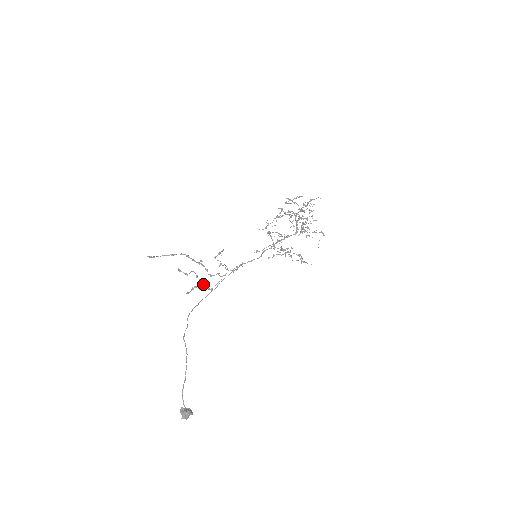
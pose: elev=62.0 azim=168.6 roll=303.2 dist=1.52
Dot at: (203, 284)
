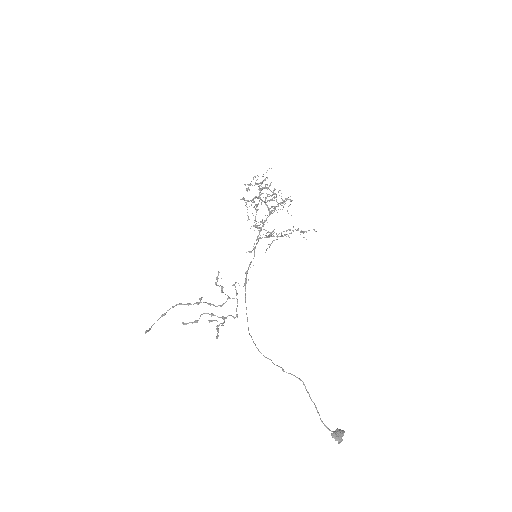
Dot at: (224, 318)
